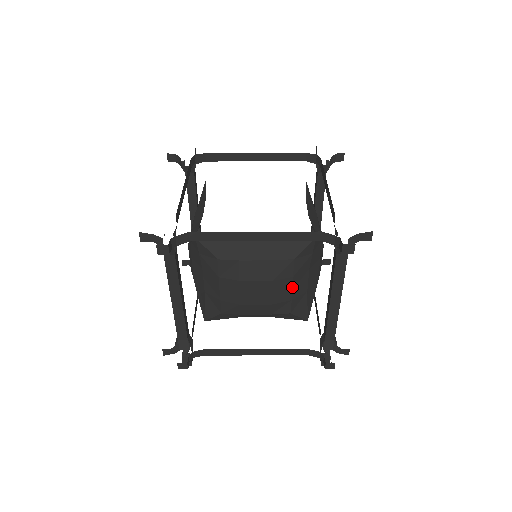
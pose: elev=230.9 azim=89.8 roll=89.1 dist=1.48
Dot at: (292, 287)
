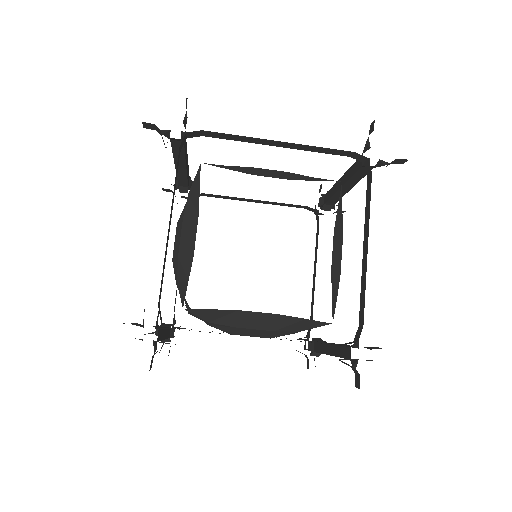
Dot at: occluded
